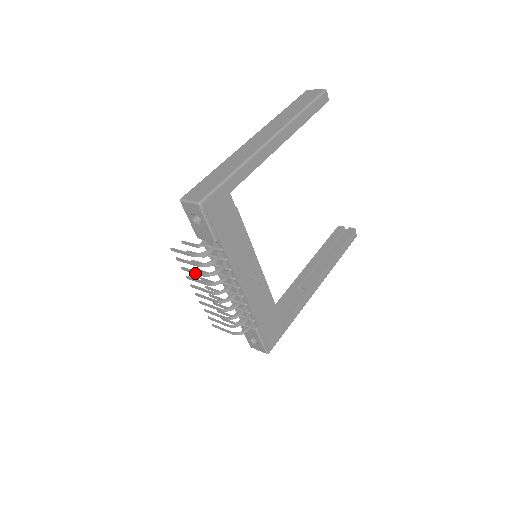
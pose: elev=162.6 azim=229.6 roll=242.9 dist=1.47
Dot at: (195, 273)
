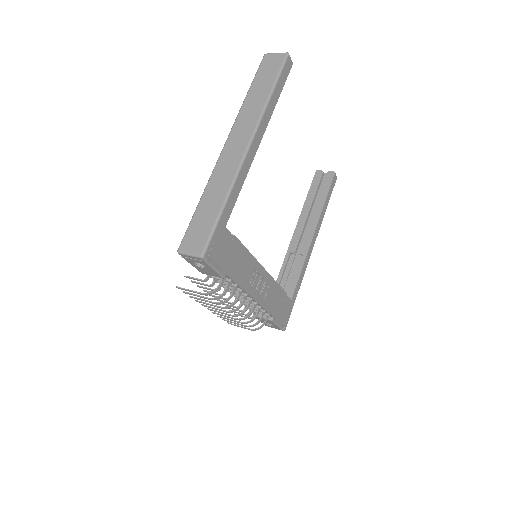
Dot at: occluded
